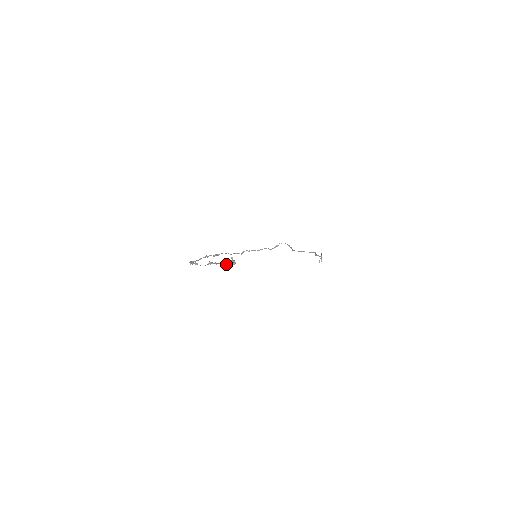
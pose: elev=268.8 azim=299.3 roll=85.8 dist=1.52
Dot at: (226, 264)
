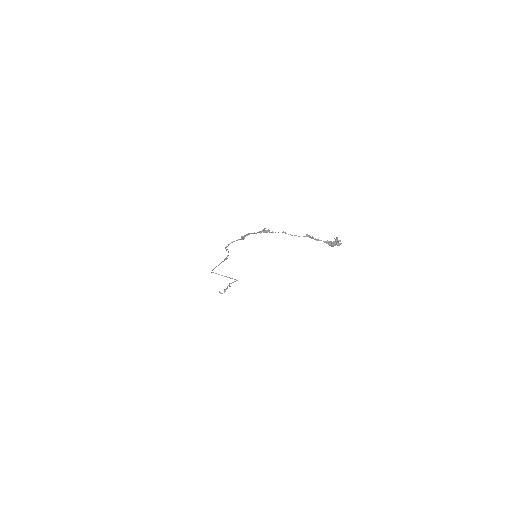
Dot at: (332, 242)
